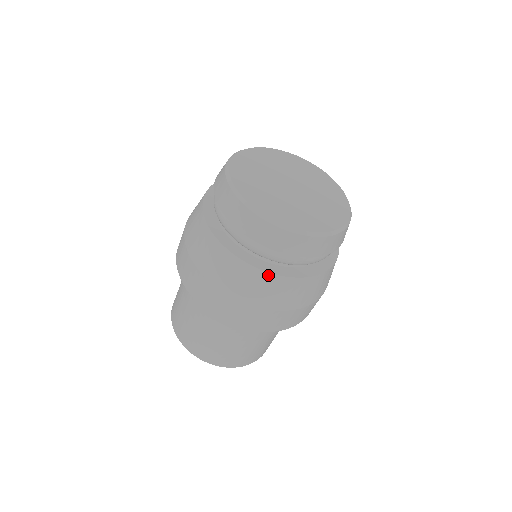
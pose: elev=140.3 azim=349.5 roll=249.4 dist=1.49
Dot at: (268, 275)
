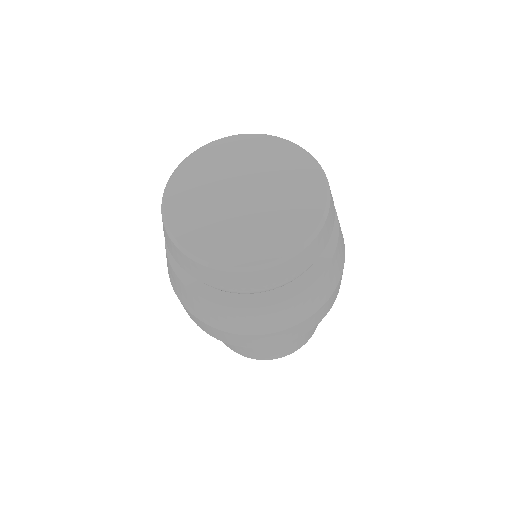
Dot at: (311, 287)
